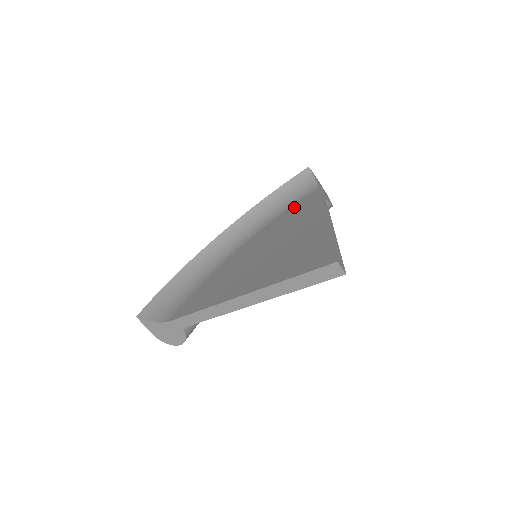
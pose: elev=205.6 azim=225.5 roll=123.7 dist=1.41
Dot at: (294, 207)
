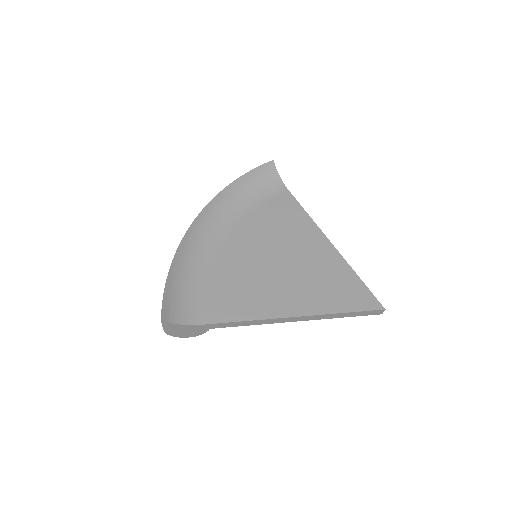
Dot at: (271, 205)
